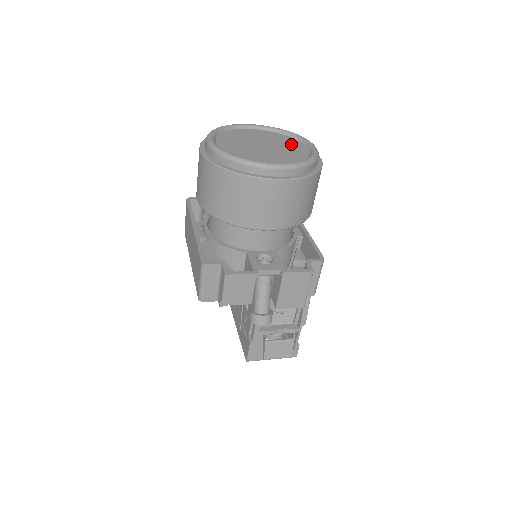
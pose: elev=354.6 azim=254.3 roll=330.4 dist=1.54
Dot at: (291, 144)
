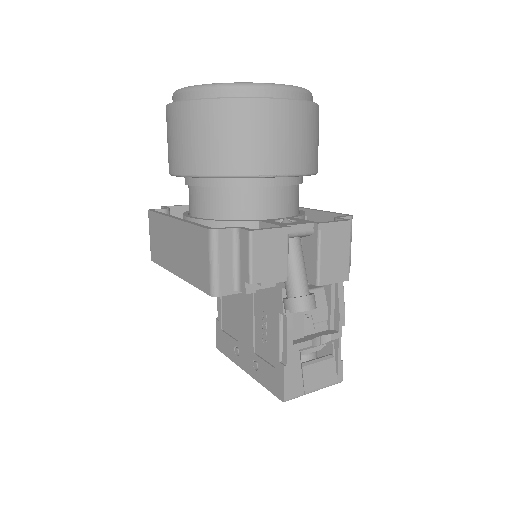
Dot at: occluded
